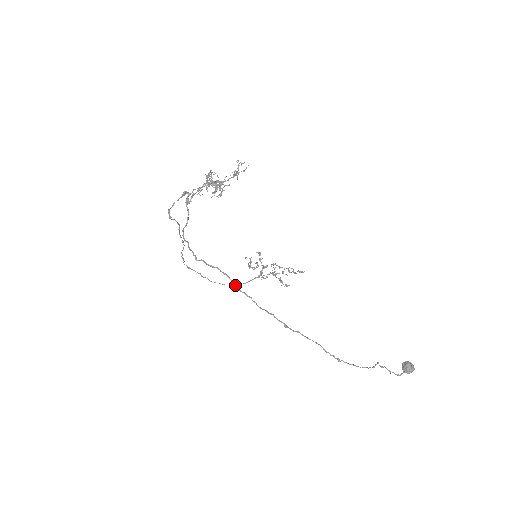
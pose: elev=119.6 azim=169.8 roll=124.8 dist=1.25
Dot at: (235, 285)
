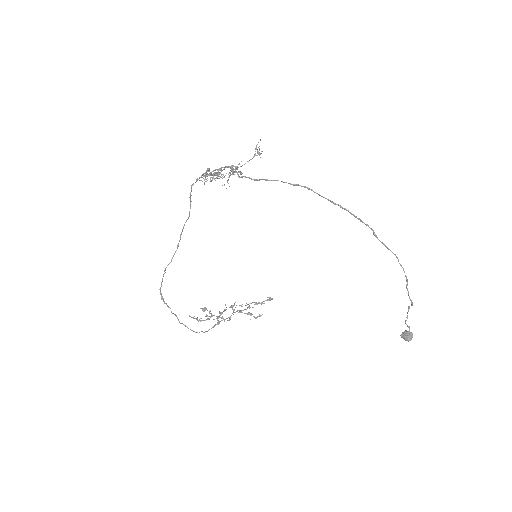
Dot at: (328, 199)
